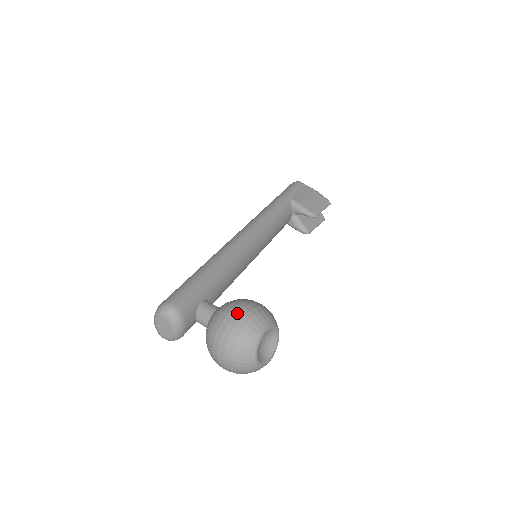
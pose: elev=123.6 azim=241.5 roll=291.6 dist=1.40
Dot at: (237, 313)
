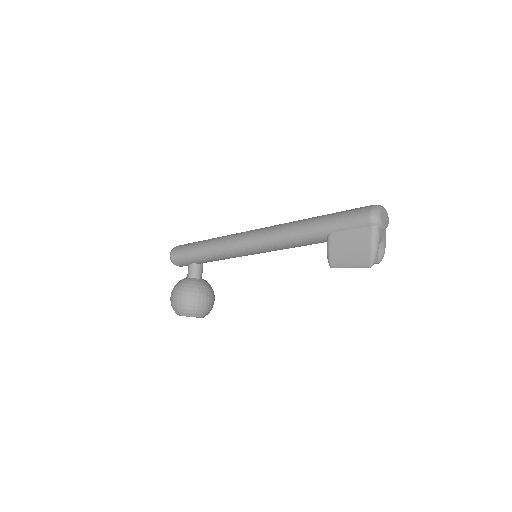
Dot at: (173, 299)
